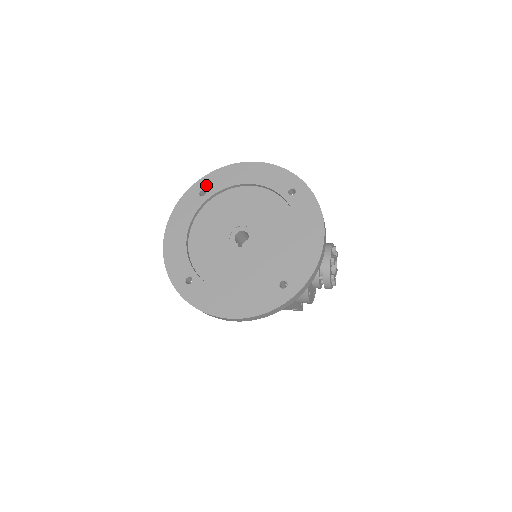
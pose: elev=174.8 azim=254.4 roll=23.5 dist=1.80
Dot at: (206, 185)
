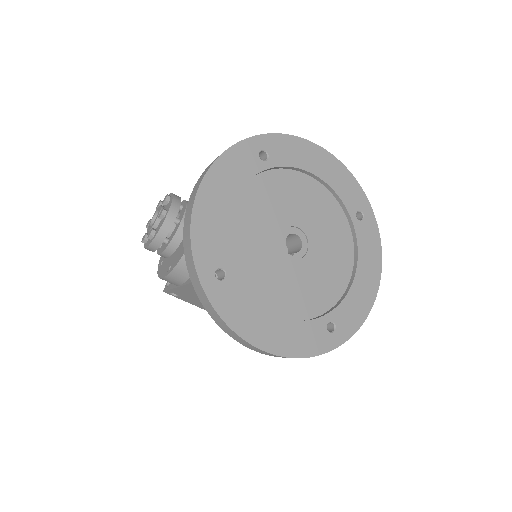
Dot at: (271, 147)
